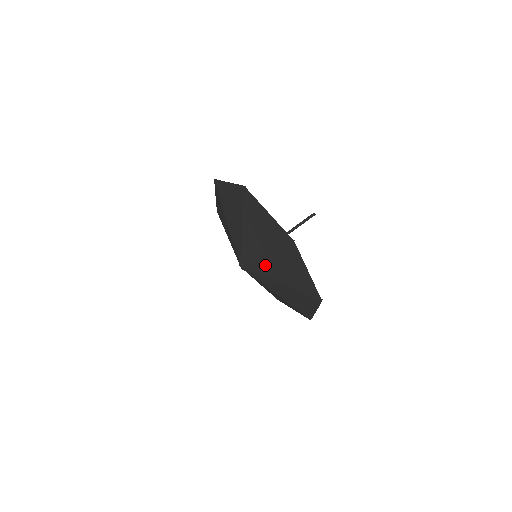
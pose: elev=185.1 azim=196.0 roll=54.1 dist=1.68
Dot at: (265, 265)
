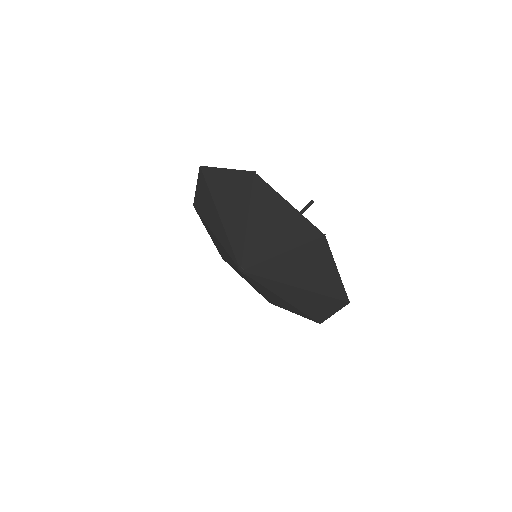
Dot at: (254, 241)
